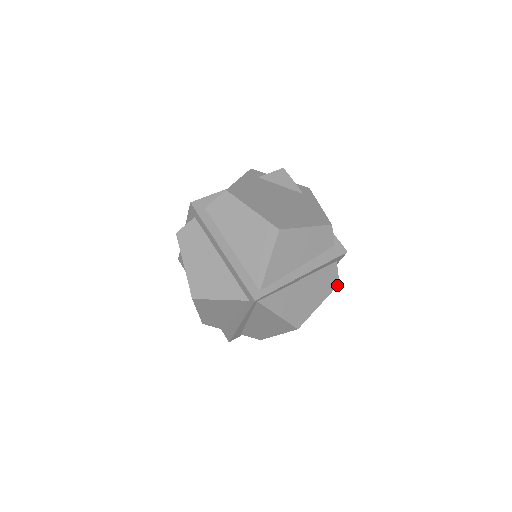
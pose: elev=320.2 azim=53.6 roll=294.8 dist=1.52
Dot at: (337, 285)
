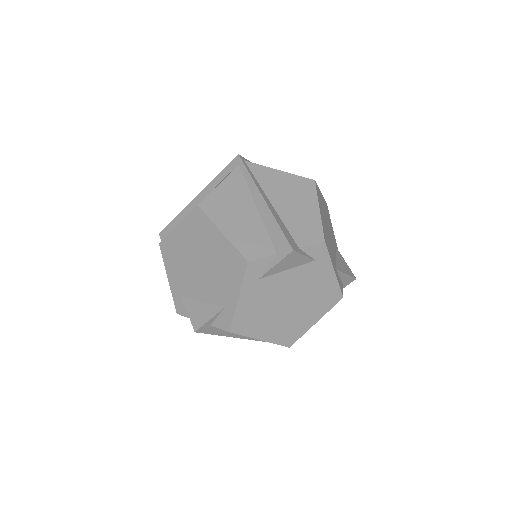
Dot at: occluded
